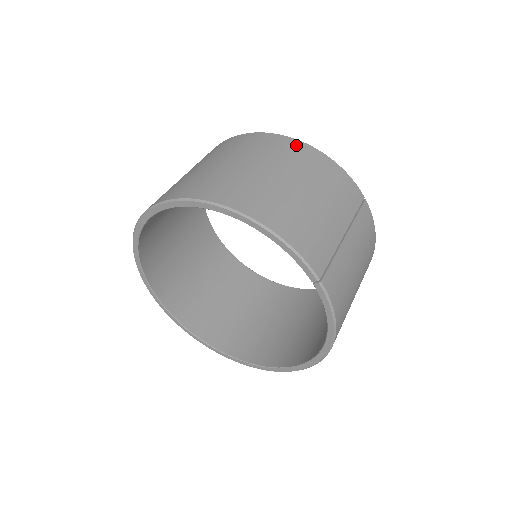
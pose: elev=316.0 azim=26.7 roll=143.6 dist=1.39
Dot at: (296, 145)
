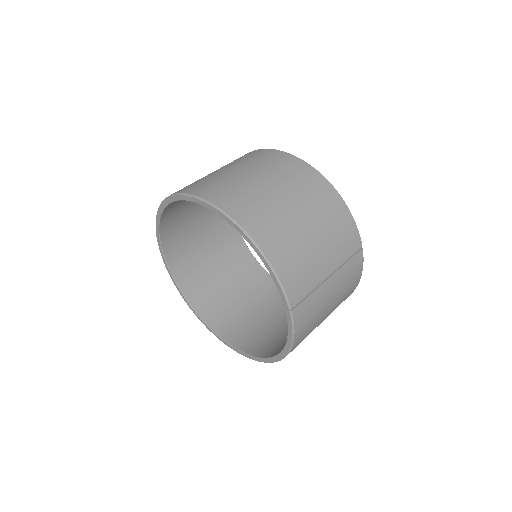
Dot at: (322, 183)
